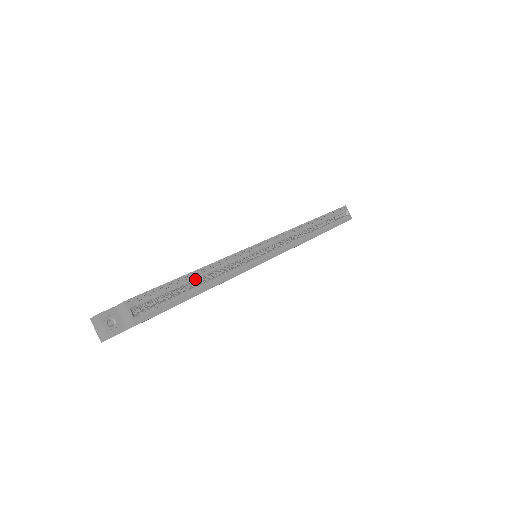
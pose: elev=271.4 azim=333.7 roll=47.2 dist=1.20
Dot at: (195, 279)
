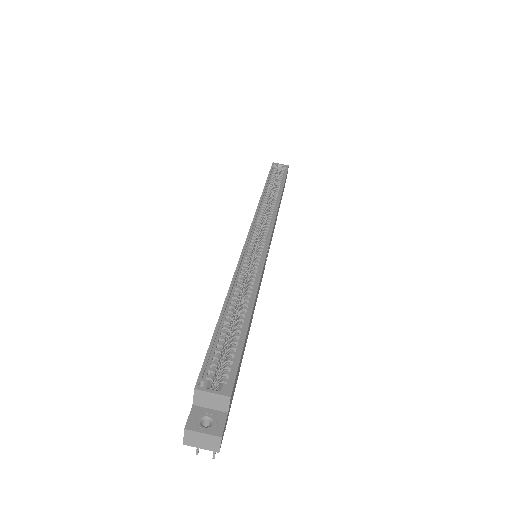
Dot at: (232, 311)
